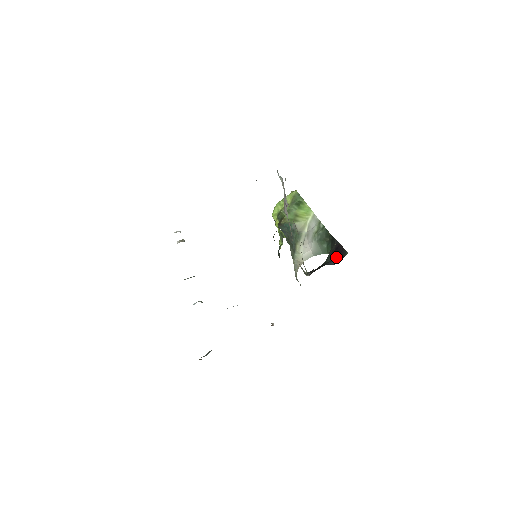
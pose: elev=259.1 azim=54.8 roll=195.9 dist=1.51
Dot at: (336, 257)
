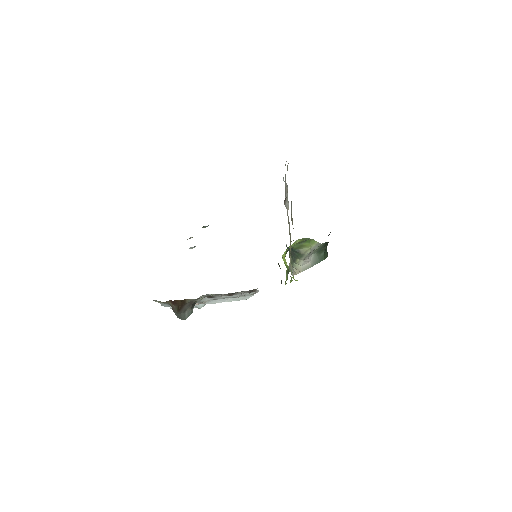
Dot at: occluded
